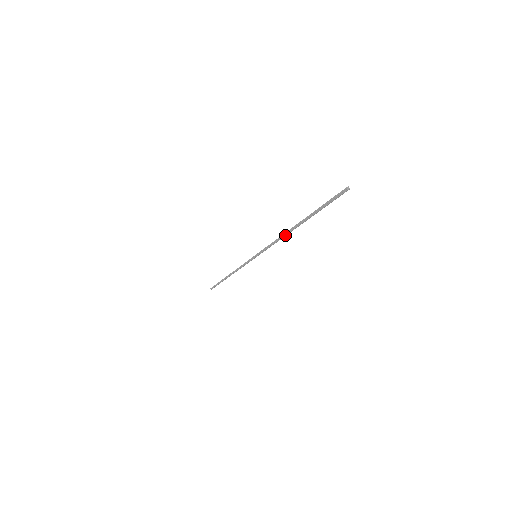
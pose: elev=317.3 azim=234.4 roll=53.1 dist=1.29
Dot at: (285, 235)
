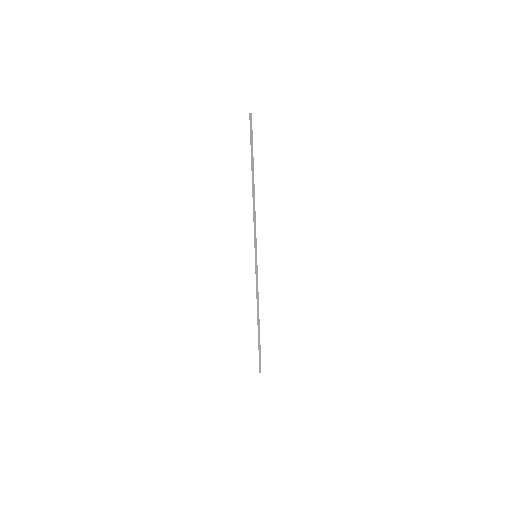
Dot at: (253, 199)
